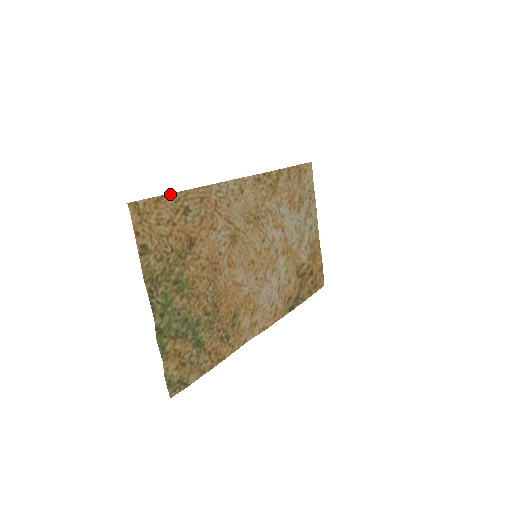
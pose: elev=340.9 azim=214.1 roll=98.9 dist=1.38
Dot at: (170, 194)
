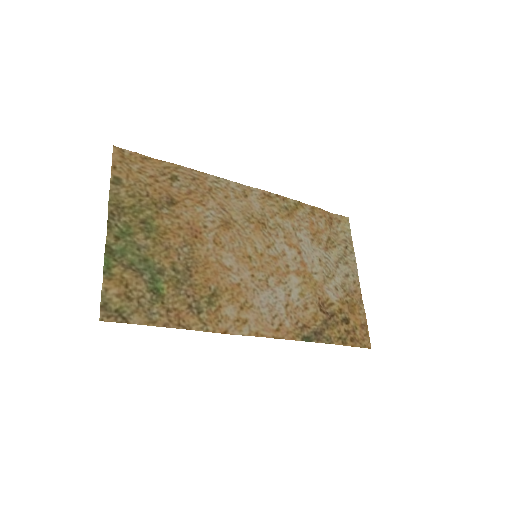
Dot at: (160, 161)
